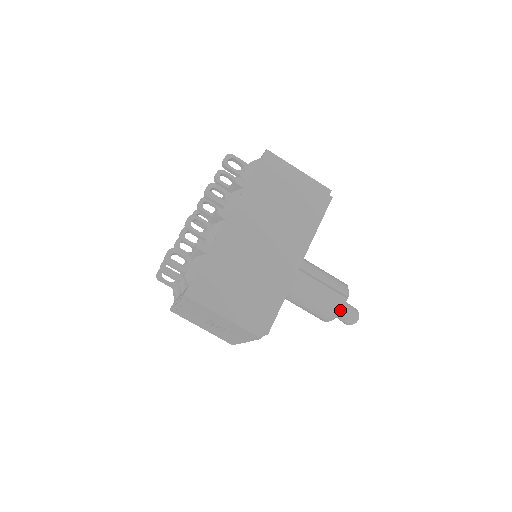
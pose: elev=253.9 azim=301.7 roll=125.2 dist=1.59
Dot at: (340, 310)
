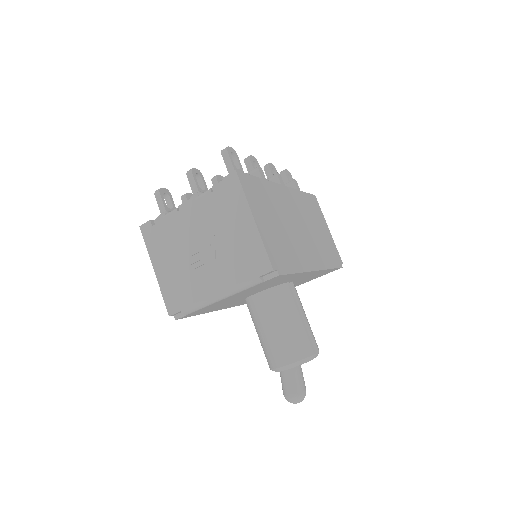
Dot at: (309, 357)
